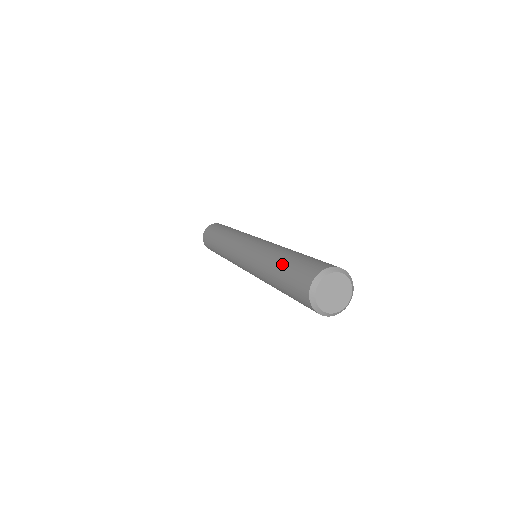
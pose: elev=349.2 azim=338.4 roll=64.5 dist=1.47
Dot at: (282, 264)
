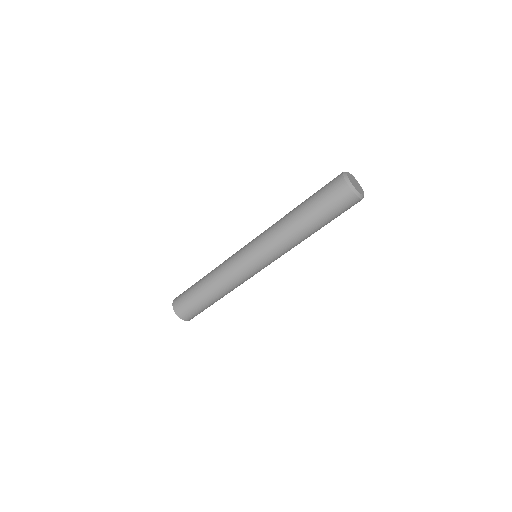
Dot at: occluded
